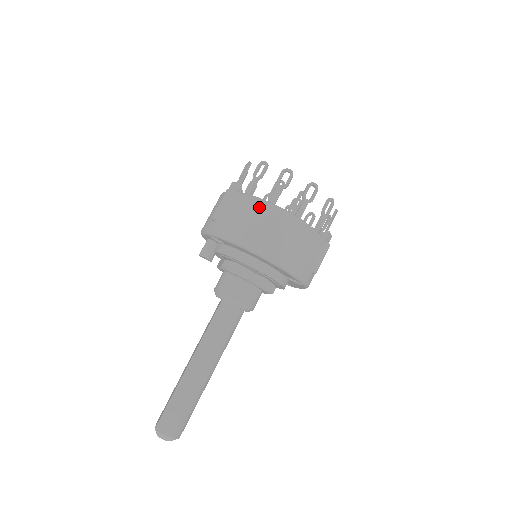
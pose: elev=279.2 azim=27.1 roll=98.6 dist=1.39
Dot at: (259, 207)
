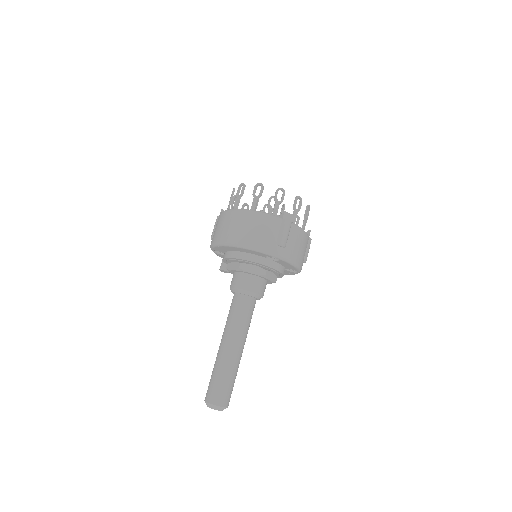
Dot at: (224, 215)
